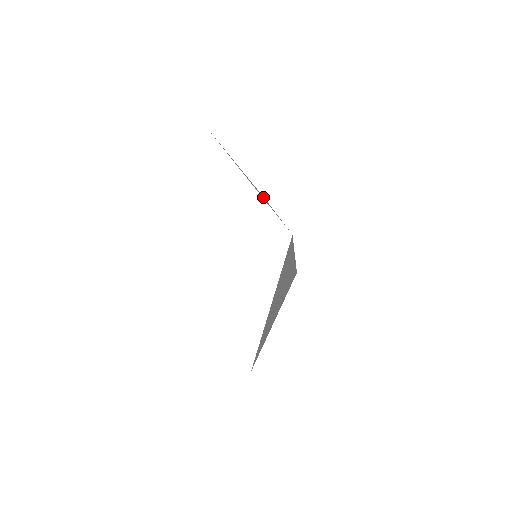
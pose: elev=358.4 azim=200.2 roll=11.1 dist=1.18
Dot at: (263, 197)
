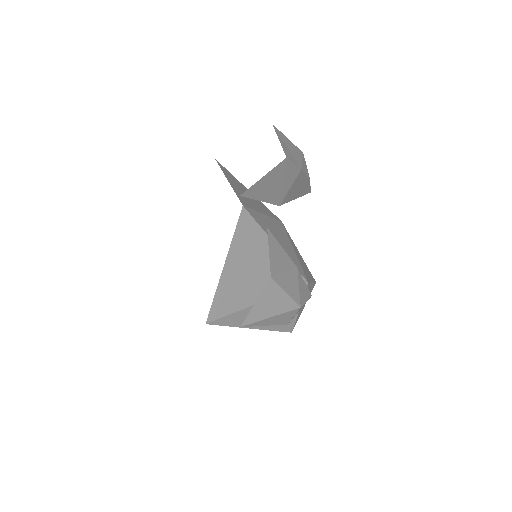
Dot at: (263, 208)
